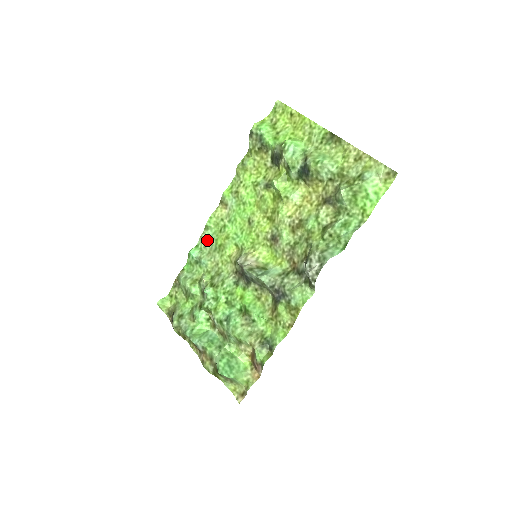
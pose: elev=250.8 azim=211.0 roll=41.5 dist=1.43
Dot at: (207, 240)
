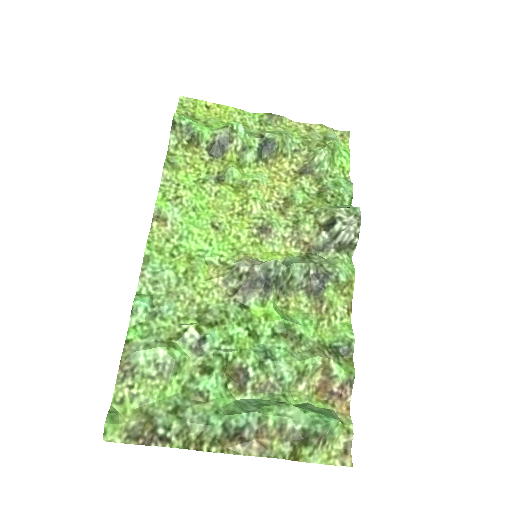
Dot at: (155, 276)
